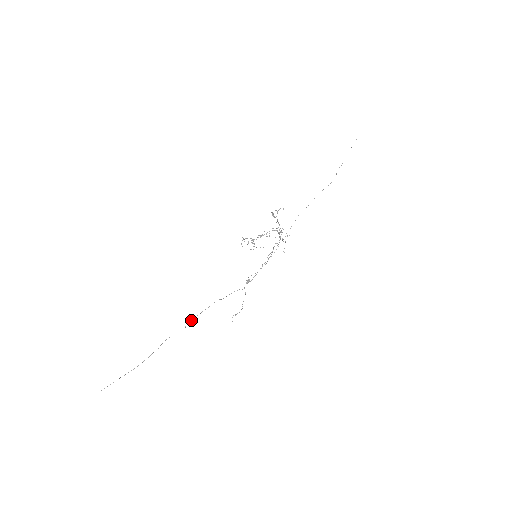
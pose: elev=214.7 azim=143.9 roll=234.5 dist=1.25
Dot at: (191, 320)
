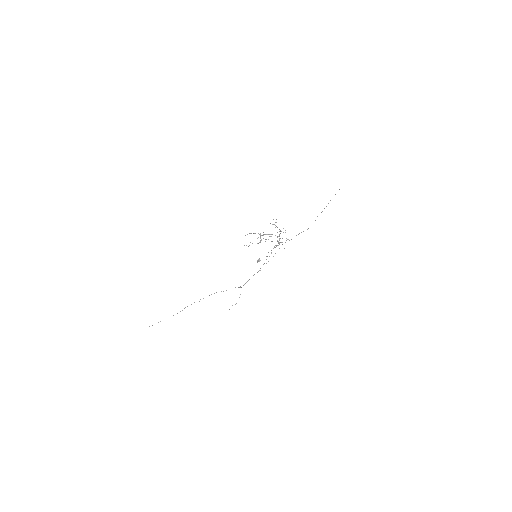
Dot at: (203, 298)
